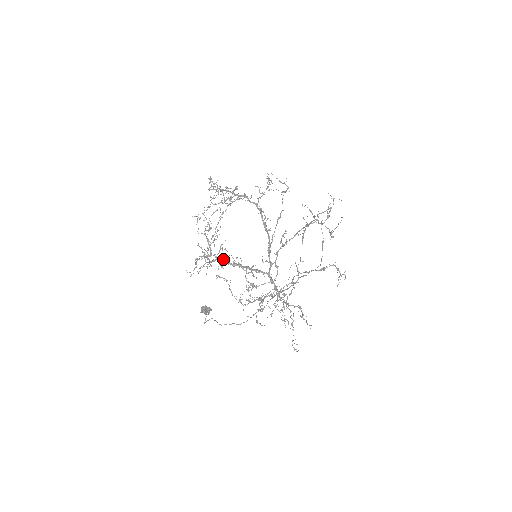
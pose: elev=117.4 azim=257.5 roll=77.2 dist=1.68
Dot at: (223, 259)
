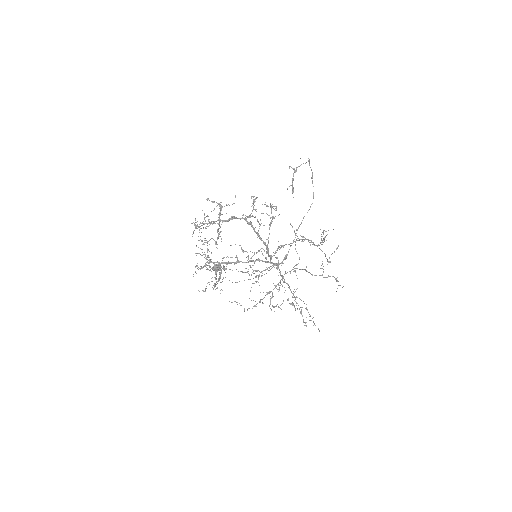
Dot at: (226, 263)
